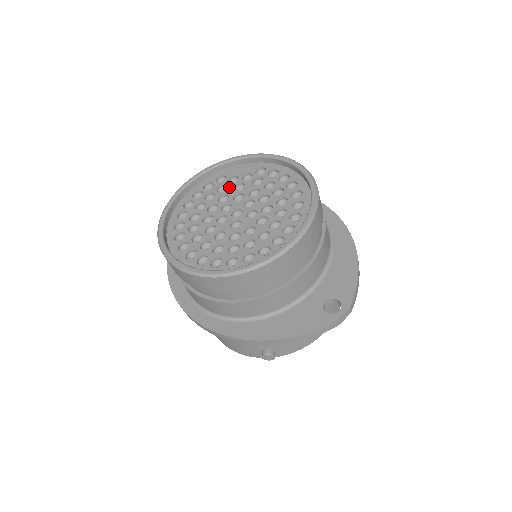
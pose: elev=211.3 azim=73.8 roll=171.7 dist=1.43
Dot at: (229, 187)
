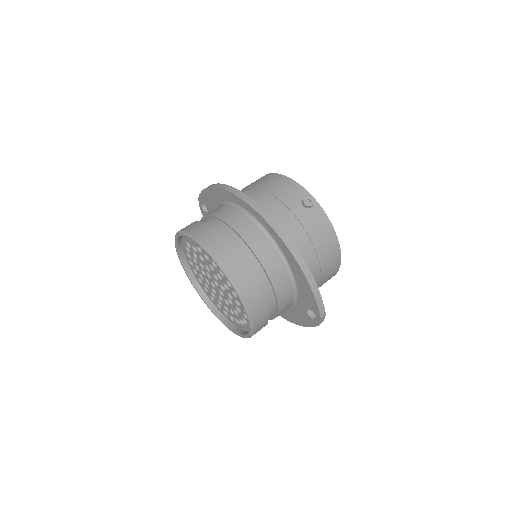
Dot at: (197, 256)
